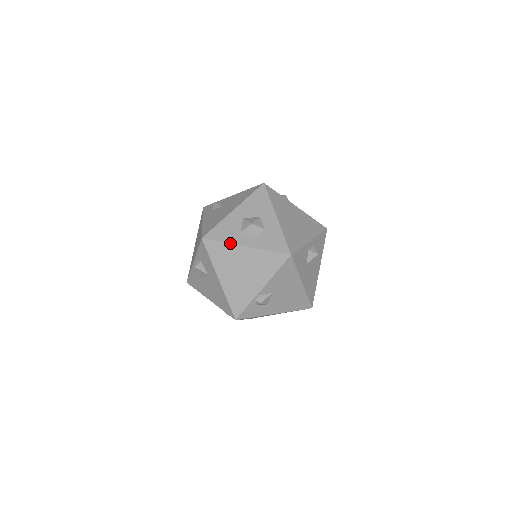
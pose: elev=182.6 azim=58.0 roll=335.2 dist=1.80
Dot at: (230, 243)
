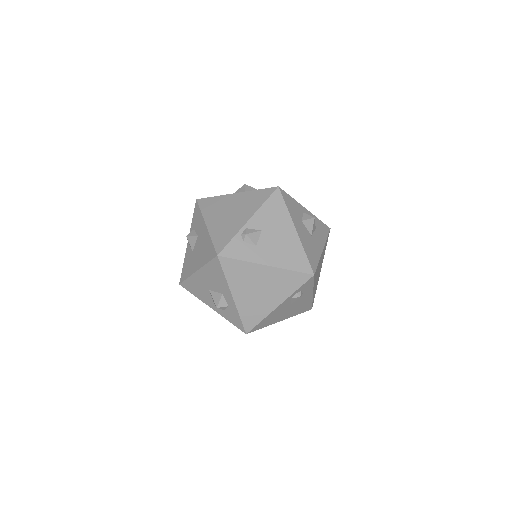
Dot at: (222, 195)
